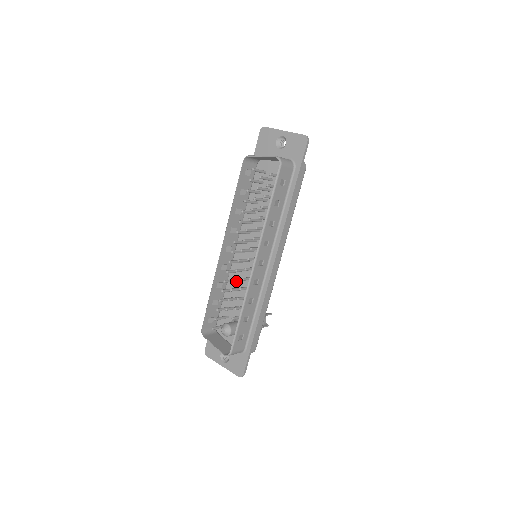
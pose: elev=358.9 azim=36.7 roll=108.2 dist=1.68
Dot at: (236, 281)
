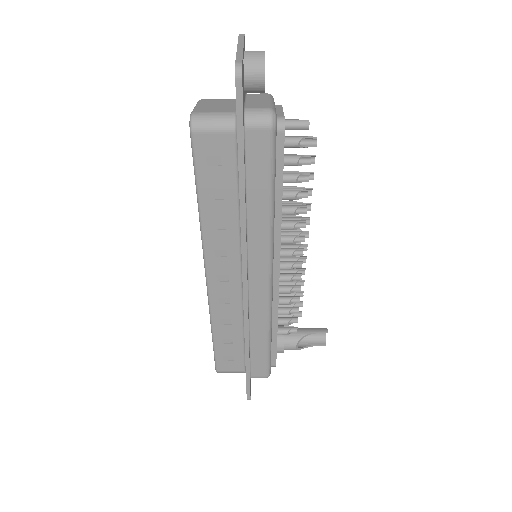
Dot at: occluded
